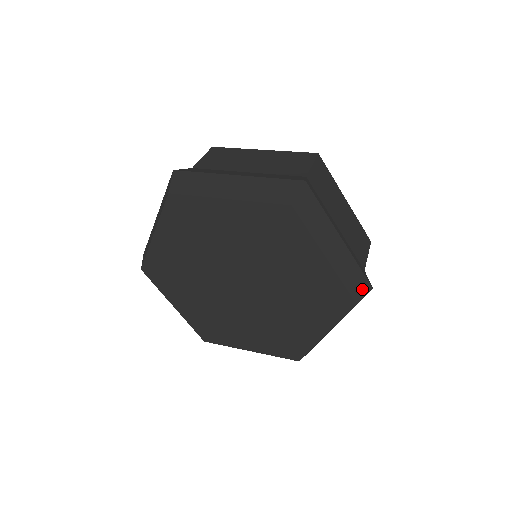
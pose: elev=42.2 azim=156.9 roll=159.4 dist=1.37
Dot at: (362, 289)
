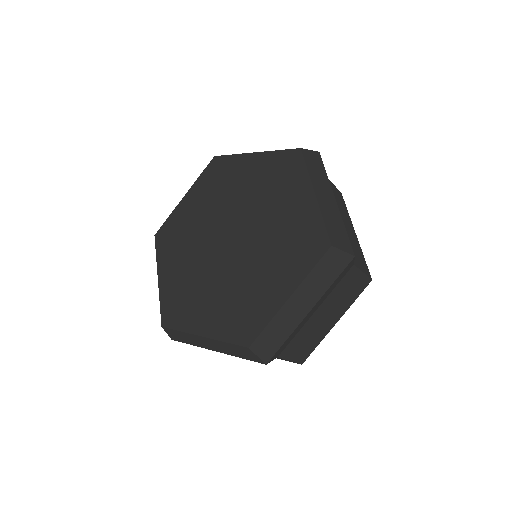
Dot at: (342, 244)
